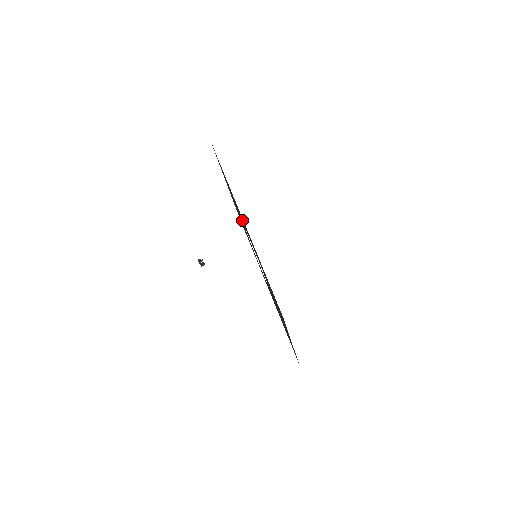
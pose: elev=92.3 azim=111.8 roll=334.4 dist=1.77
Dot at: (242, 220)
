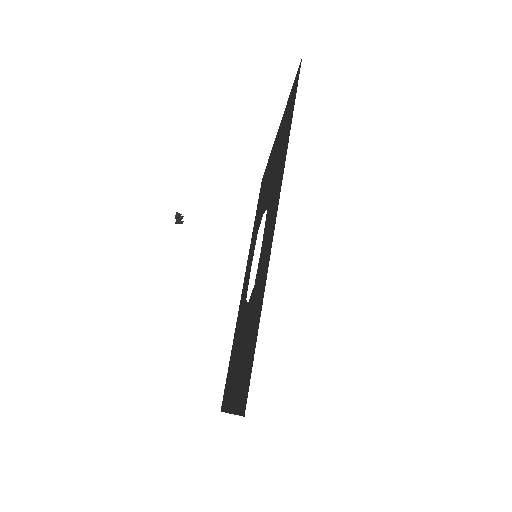
Dot at: (271, 202)
